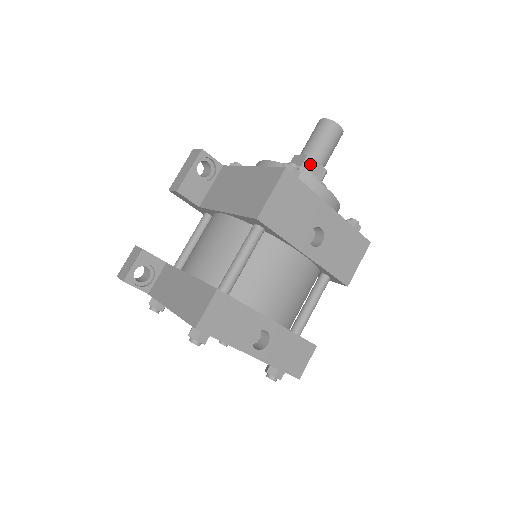
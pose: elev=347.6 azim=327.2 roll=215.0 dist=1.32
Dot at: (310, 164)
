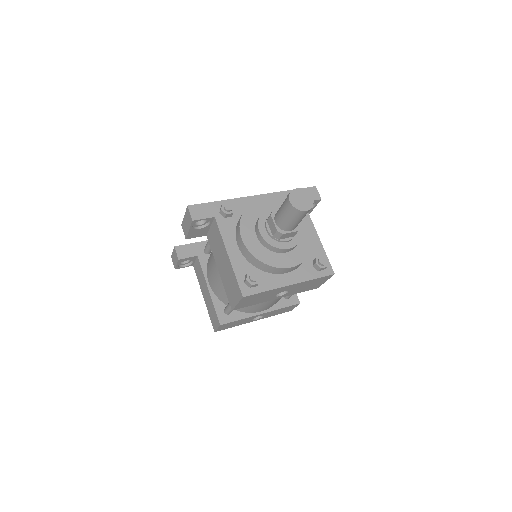
Dot at: (280, 237)
